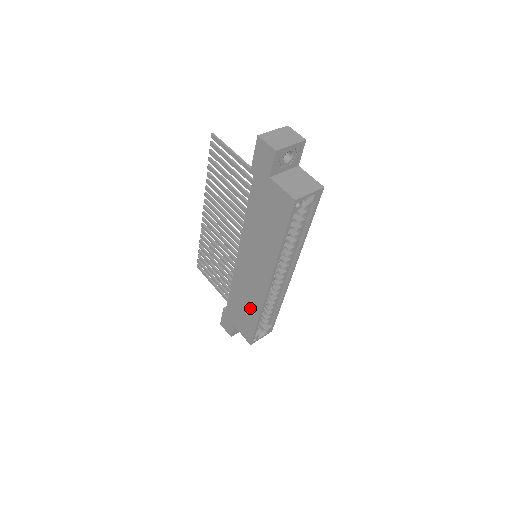
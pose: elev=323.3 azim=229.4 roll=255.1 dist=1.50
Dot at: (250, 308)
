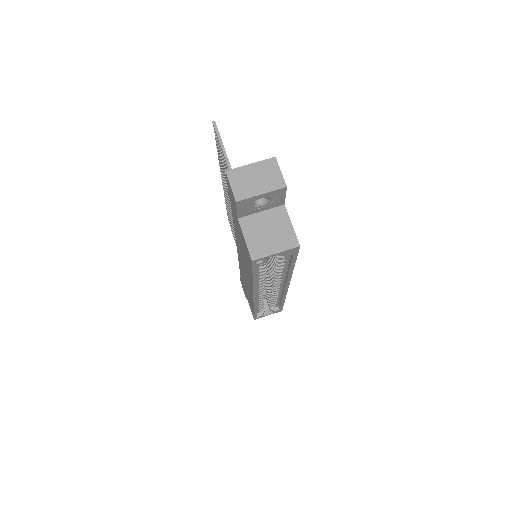
Dot at: (249, 296)
